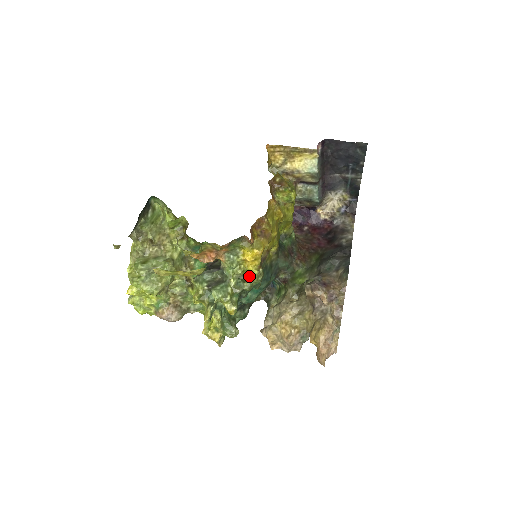
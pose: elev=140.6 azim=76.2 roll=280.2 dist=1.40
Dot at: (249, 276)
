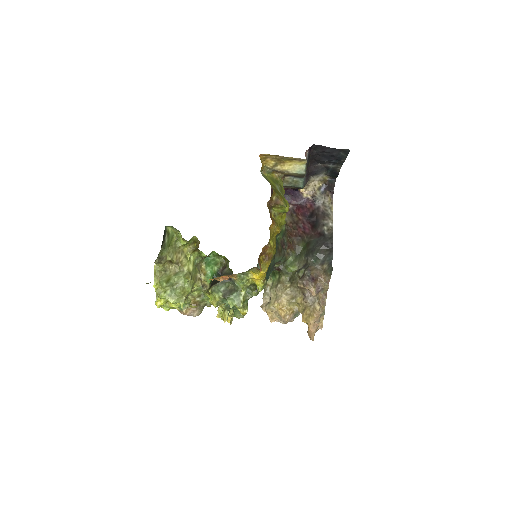
Dot at: (256, 286)
